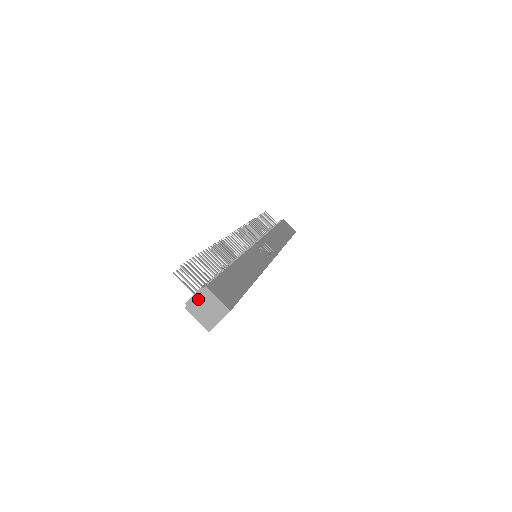
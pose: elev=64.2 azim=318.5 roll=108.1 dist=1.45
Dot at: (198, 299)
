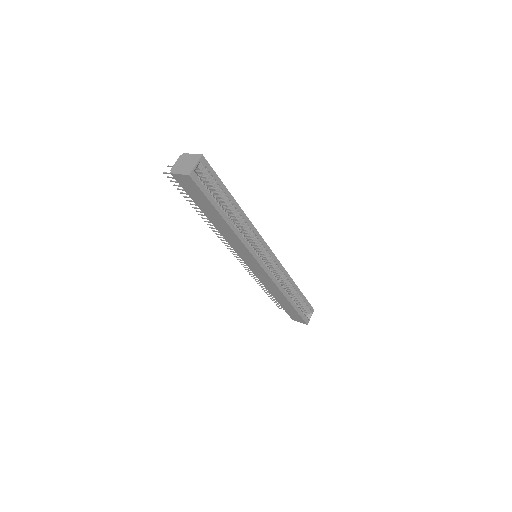
Dot at: (179, 163)
